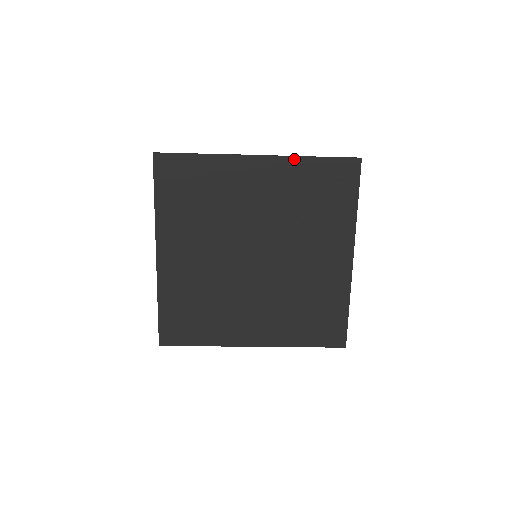
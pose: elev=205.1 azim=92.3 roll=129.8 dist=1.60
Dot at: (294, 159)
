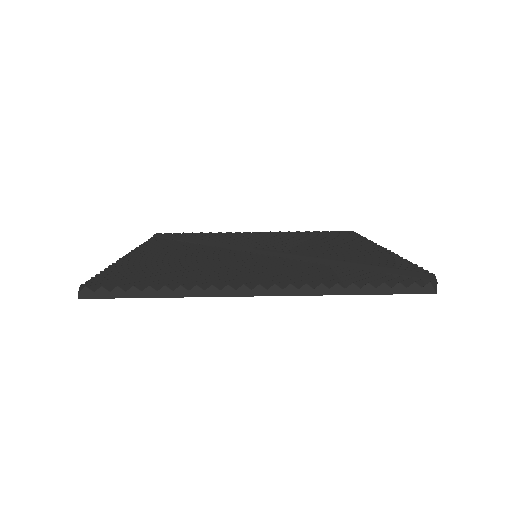
Dot at: (320, 294)
